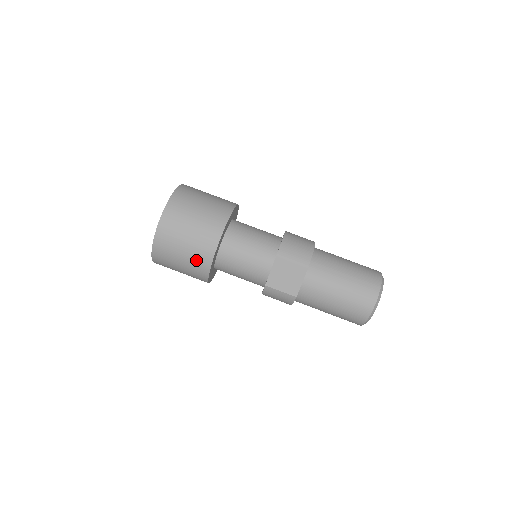
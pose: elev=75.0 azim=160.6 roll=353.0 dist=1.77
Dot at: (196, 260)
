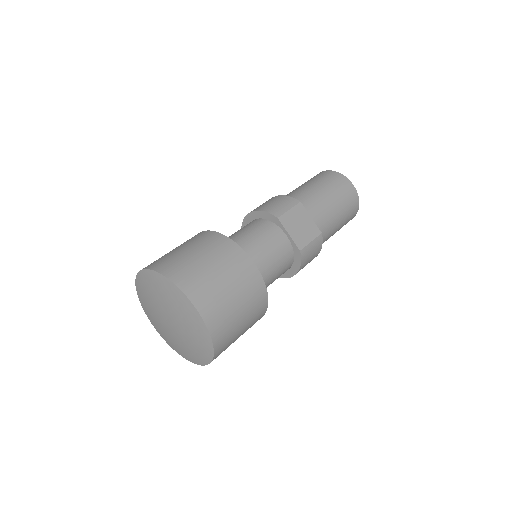
Dot at: (249, 290)
